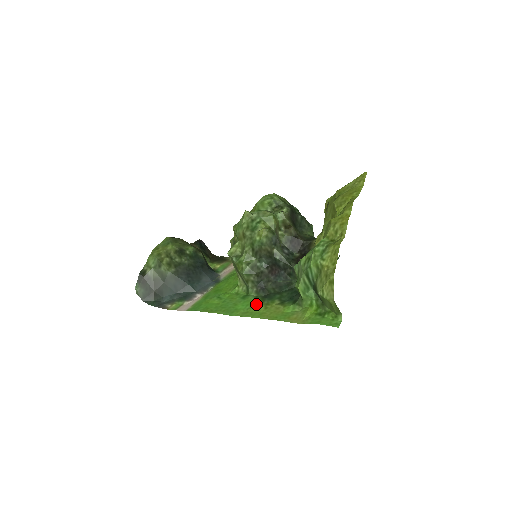
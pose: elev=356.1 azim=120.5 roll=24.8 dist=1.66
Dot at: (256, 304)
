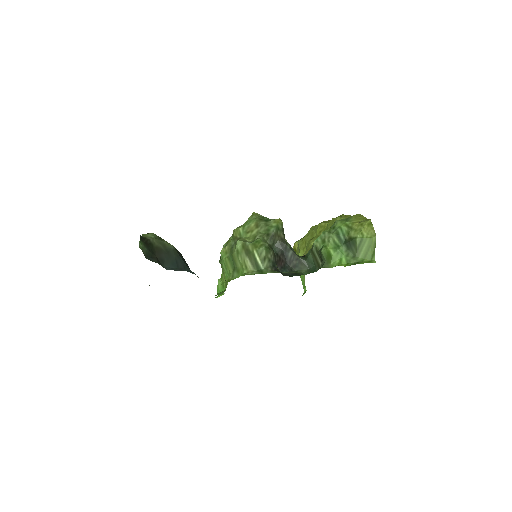
Dot at: occluded
